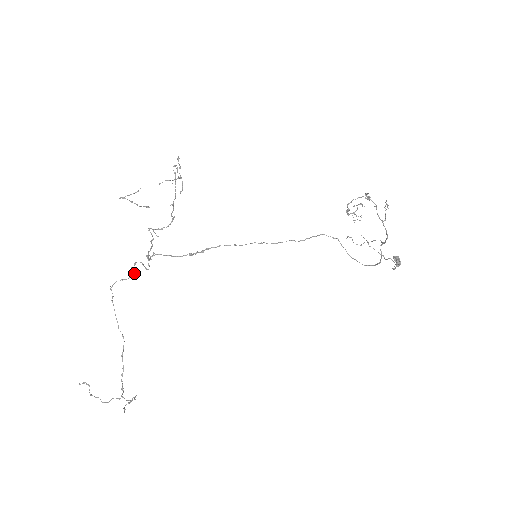
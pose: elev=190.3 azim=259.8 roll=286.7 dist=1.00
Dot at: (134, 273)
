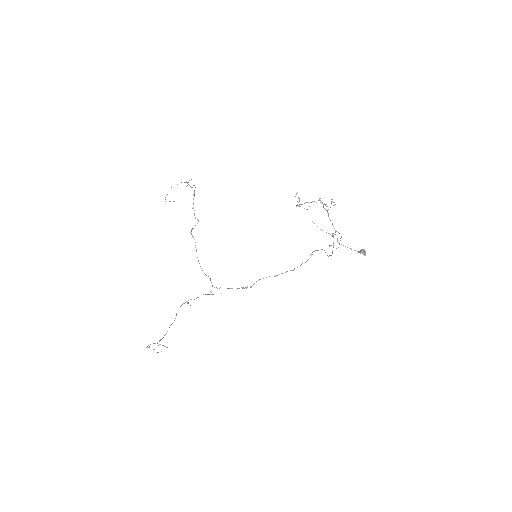
Dot at: (203, 294)
